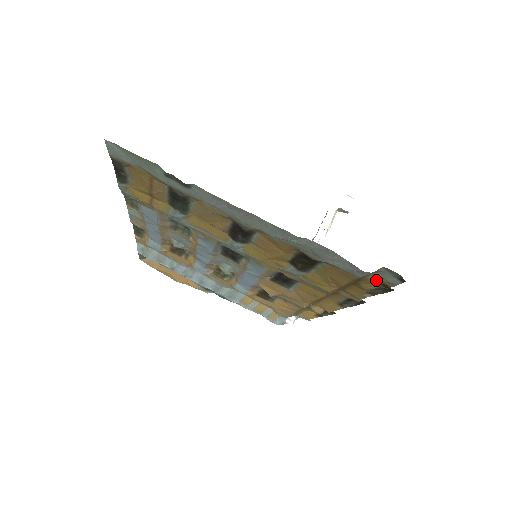
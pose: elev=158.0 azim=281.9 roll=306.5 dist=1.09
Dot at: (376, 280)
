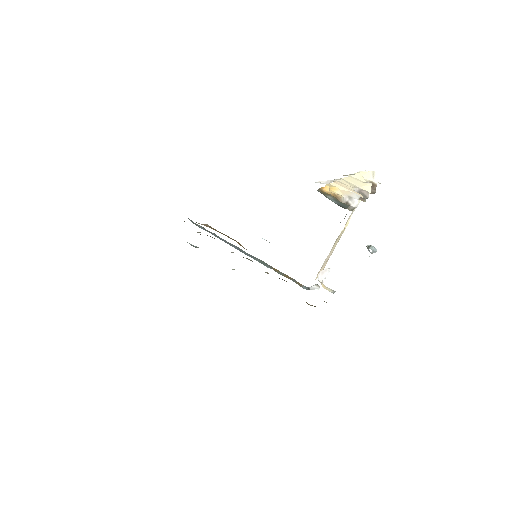
Dot at: occluded
